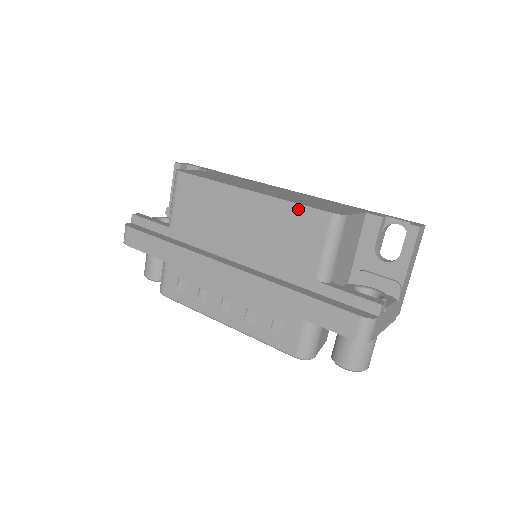
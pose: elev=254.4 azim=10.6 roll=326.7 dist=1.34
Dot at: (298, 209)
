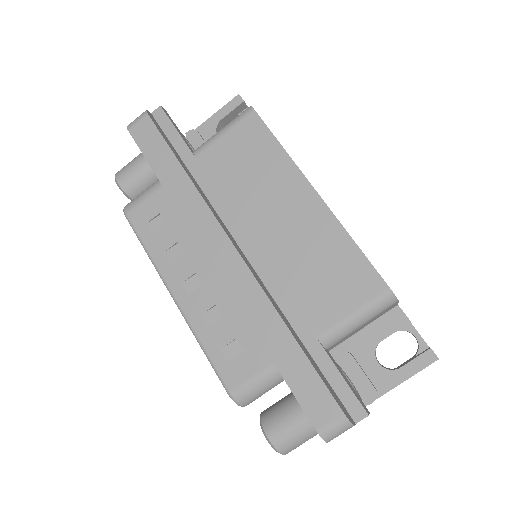
Dot at: (357, 255)
